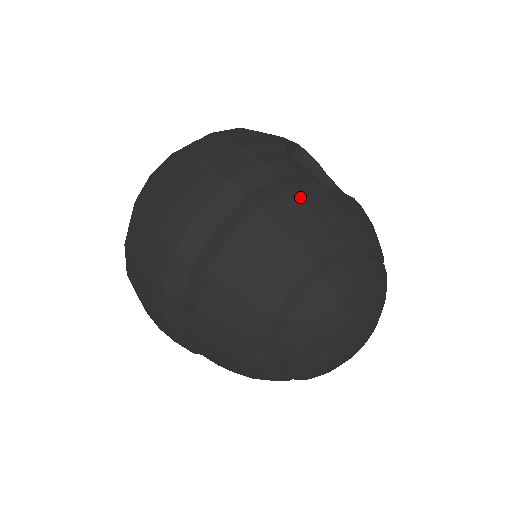
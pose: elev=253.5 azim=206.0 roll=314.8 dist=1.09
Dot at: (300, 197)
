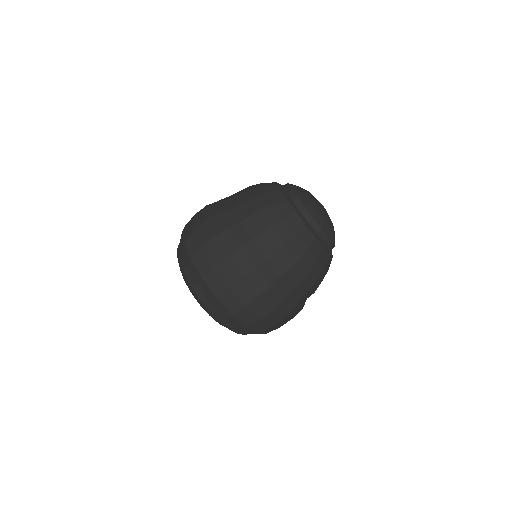
Dot at: (245, 190)
